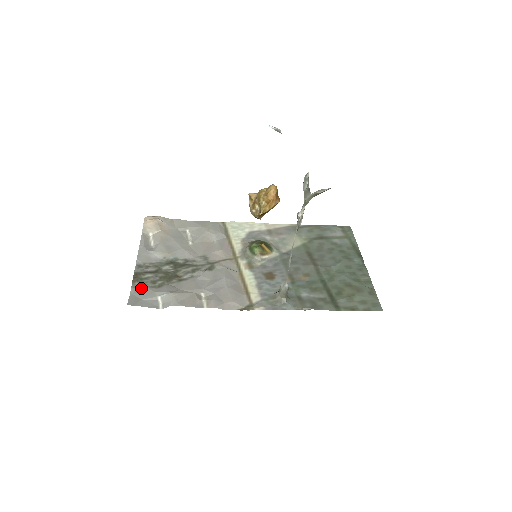
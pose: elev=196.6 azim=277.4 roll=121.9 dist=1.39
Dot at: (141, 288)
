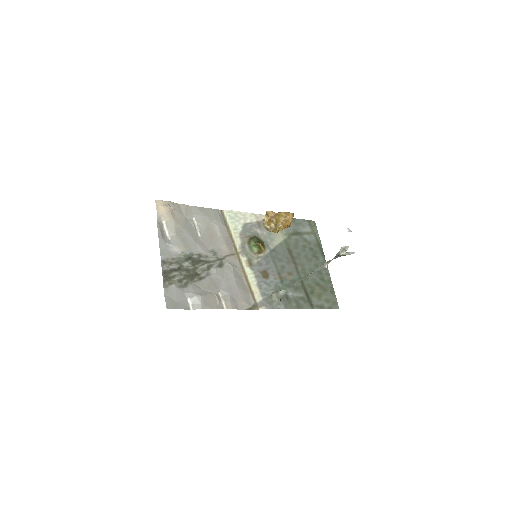
Dot at: (172, 288)
